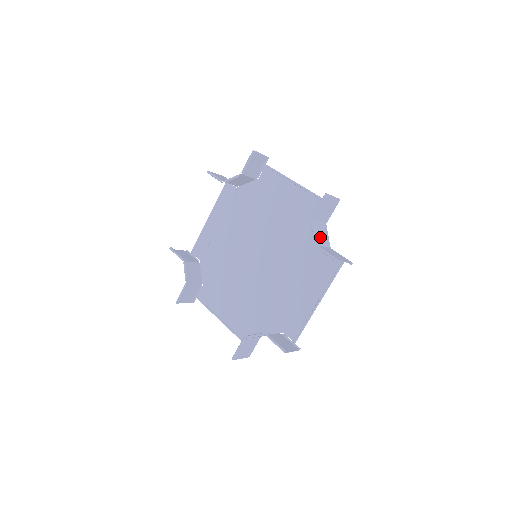
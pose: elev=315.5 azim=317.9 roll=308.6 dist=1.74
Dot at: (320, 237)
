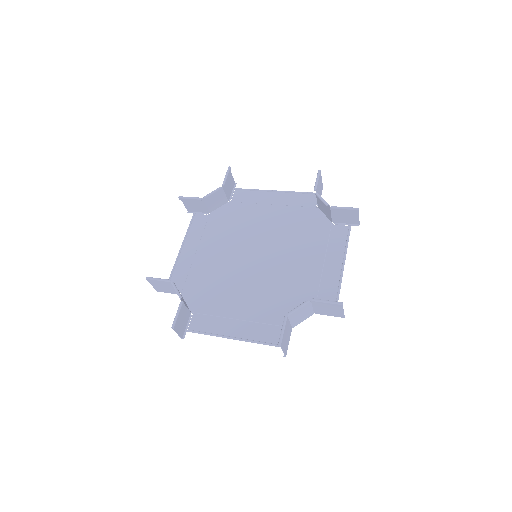
Dot at: (325, 206)
